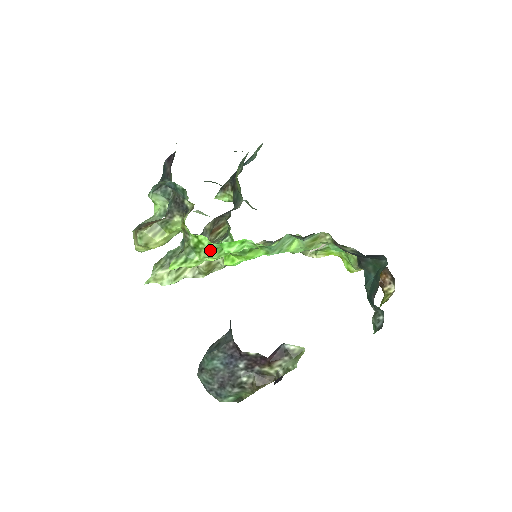
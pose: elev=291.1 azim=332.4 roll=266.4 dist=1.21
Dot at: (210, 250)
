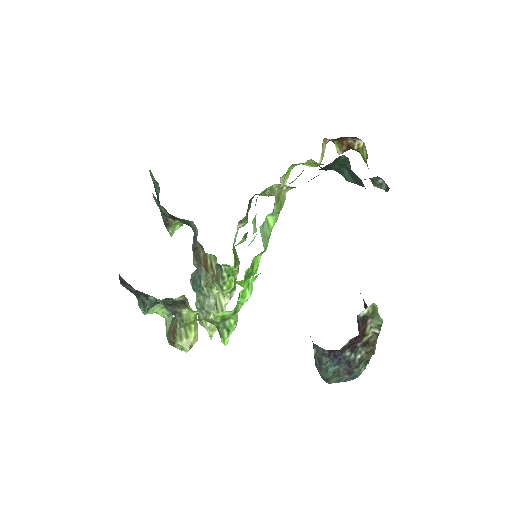
Dot at: (235, 311)
